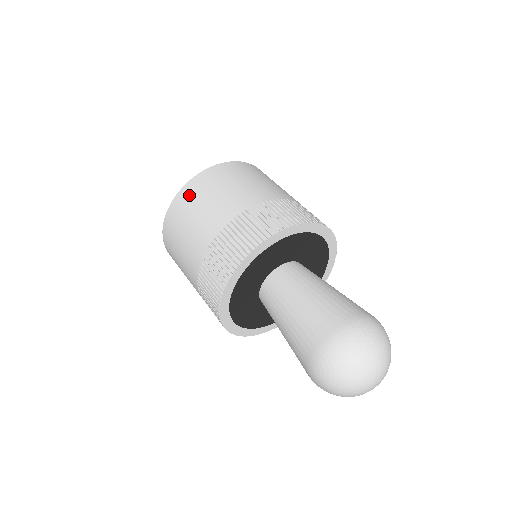
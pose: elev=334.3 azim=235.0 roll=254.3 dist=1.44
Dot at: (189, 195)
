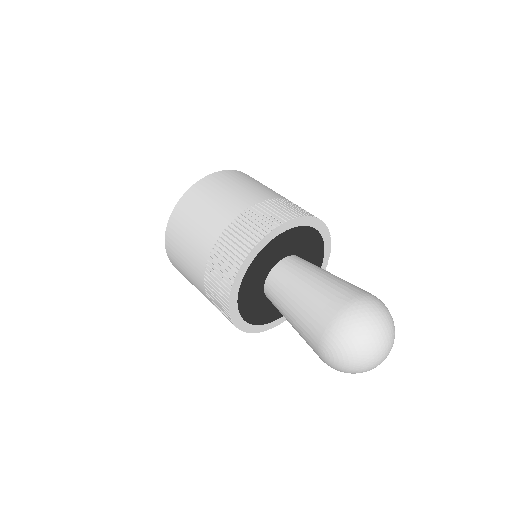
Dot at: (181, 215)
